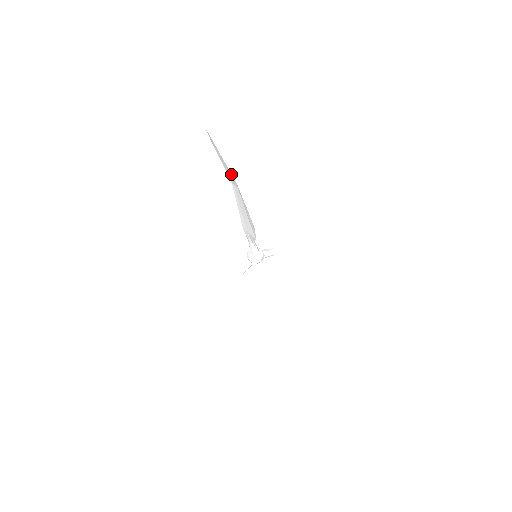
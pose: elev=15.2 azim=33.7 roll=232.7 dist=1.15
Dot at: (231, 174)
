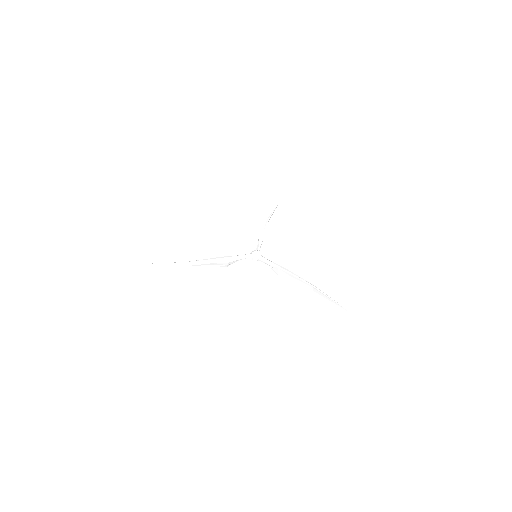
Dot at: (320, 292)
